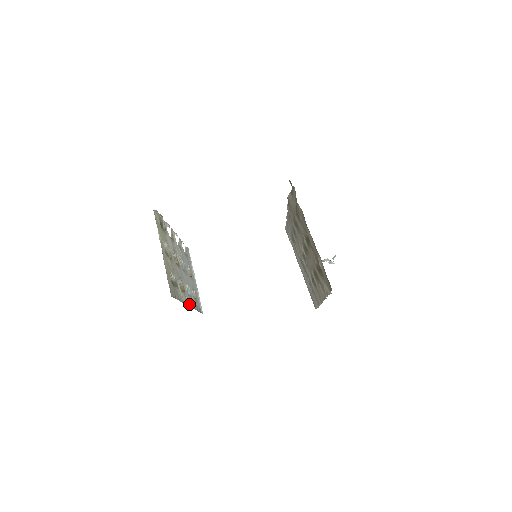
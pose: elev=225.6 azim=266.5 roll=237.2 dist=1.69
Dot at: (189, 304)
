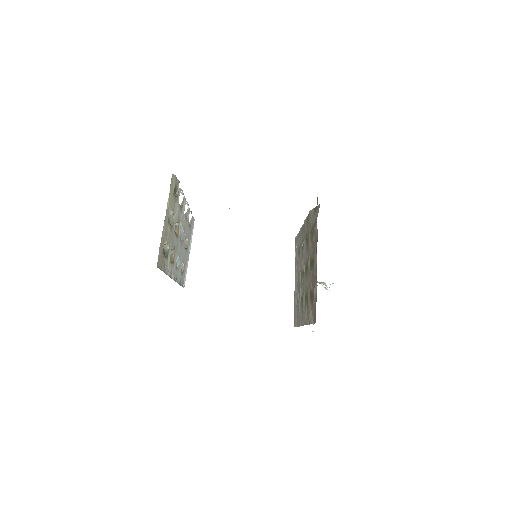
Dot at: (173, 277)
